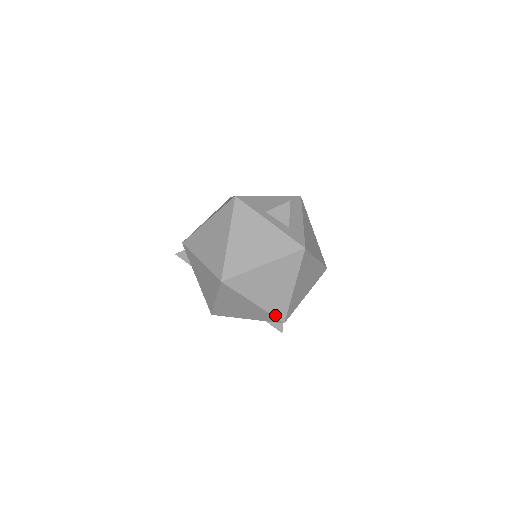
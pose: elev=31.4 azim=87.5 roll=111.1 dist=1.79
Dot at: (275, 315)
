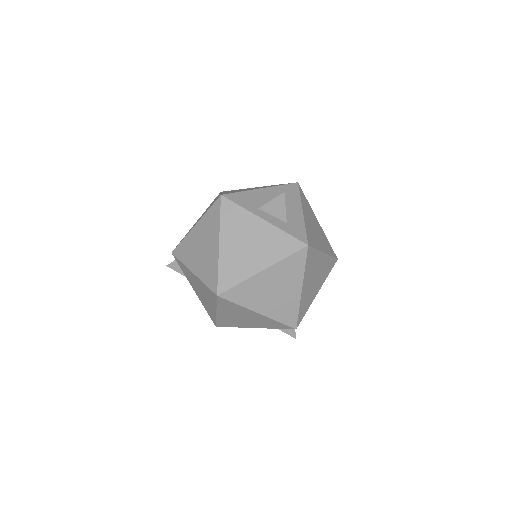
Dot at: (284, 322)
